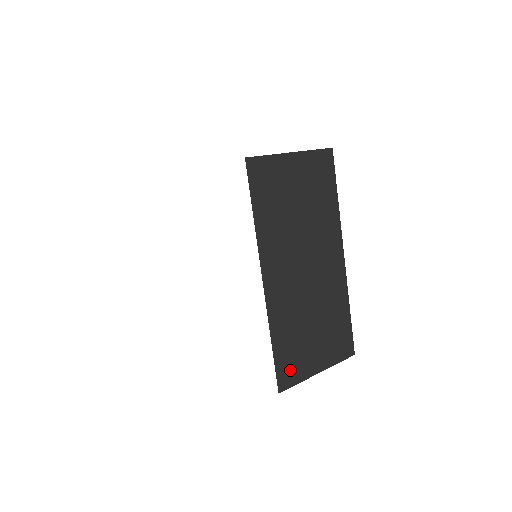
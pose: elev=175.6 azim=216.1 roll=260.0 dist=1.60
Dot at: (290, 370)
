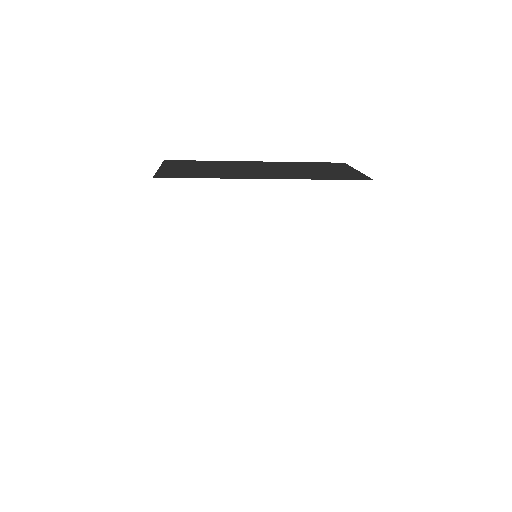
Dot at: occluded
